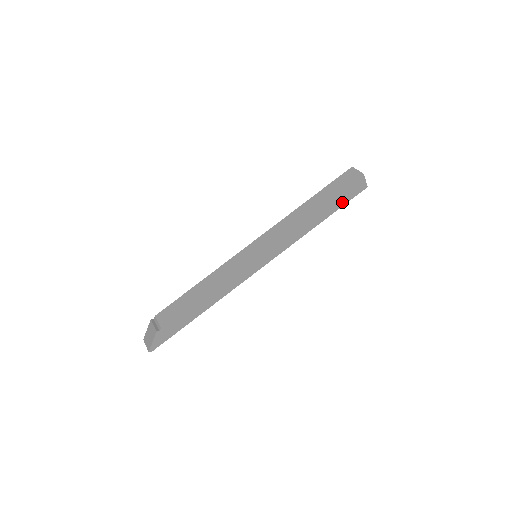
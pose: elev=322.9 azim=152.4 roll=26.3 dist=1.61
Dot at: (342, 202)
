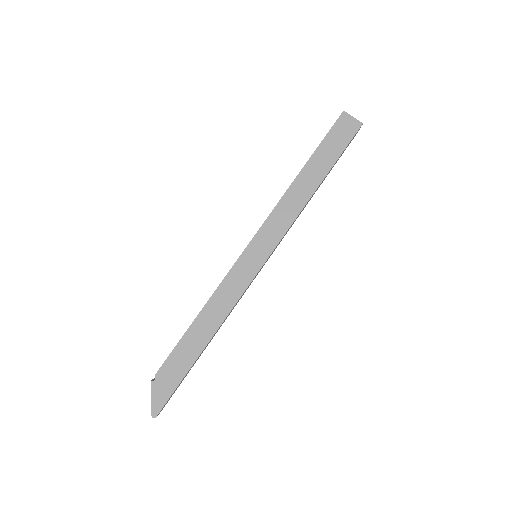
Dot at: (335, 152)
